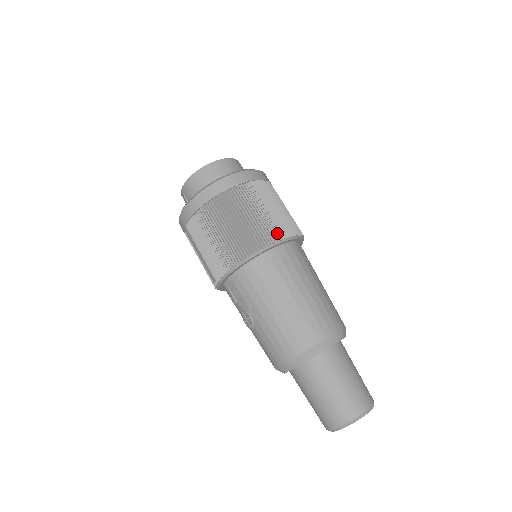
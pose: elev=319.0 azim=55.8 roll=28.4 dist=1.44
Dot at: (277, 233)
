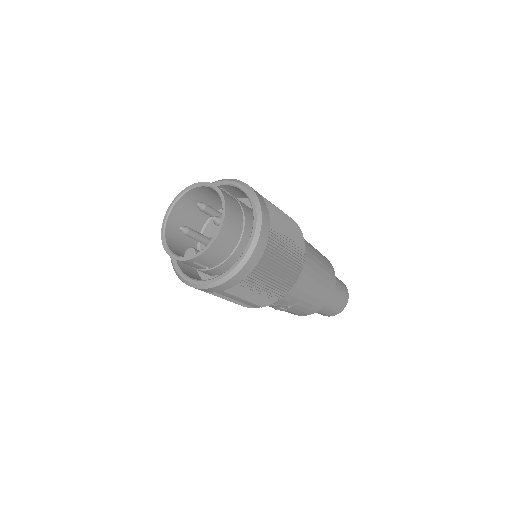
Dot at: (301, 241)
